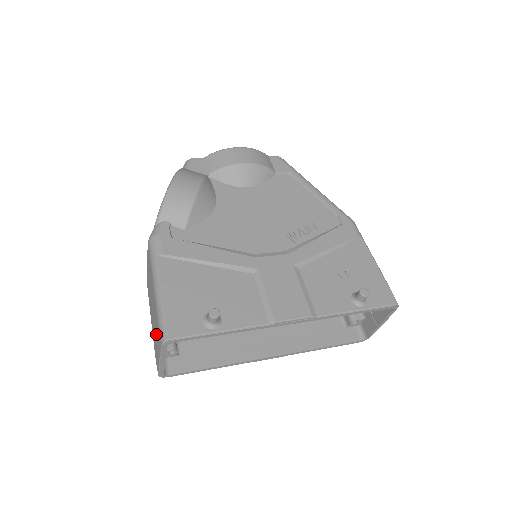
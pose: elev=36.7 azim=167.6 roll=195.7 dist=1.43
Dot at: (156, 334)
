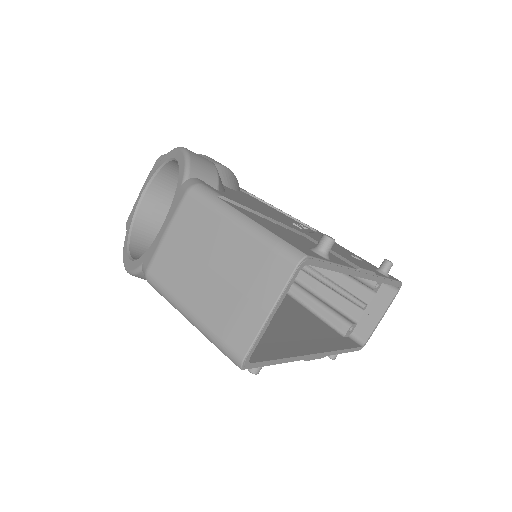
Dot at: (254, 279)
